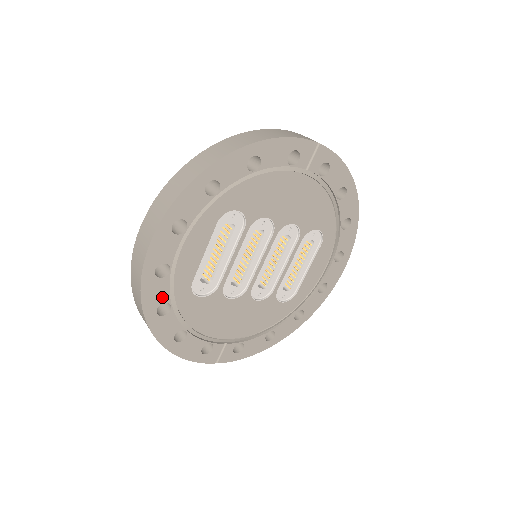
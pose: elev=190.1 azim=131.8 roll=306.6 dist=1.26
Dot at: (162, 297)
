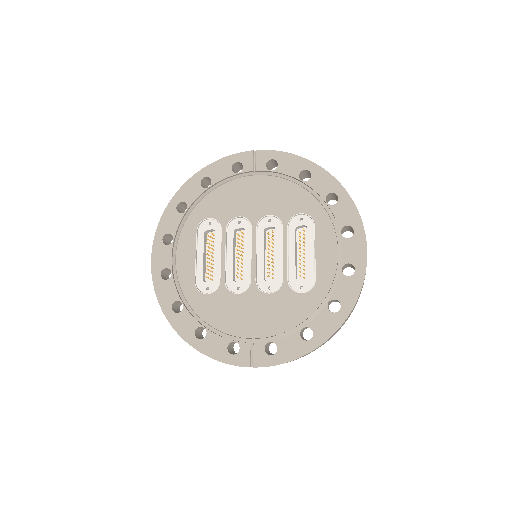
Dot at: (173, 296)
